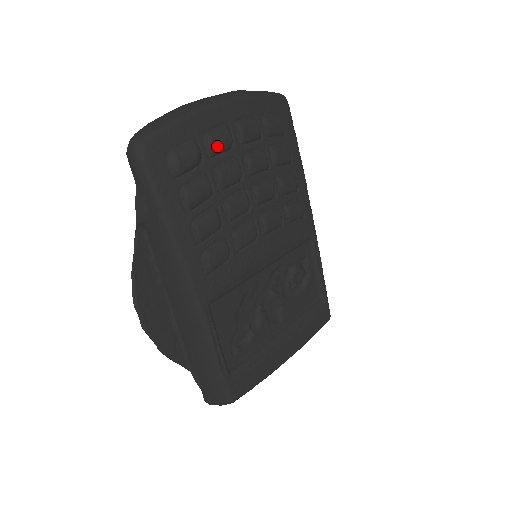
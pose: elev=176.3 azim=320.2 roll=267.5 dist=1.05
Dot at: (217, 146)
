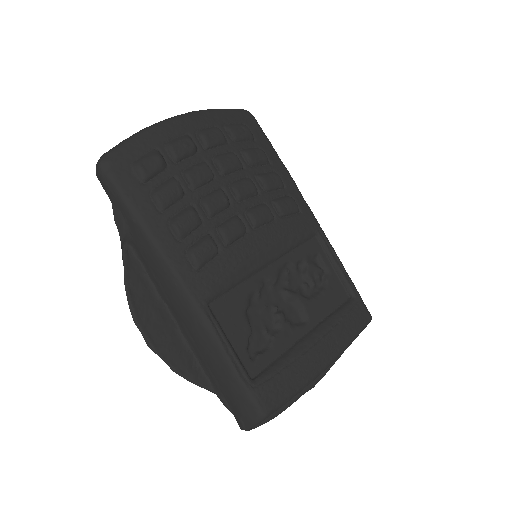
Dot at: (179, 151)
